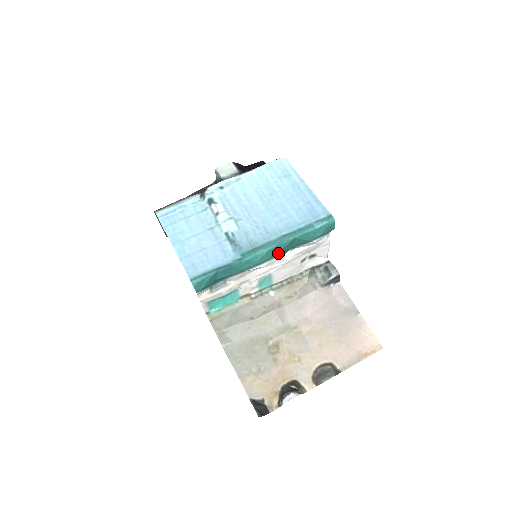
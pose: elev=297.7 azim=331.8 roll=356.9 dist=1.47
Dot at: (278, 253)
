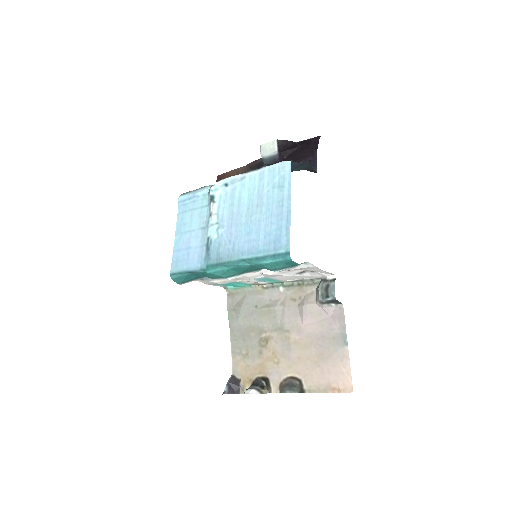
Dot at: (243, 272)
